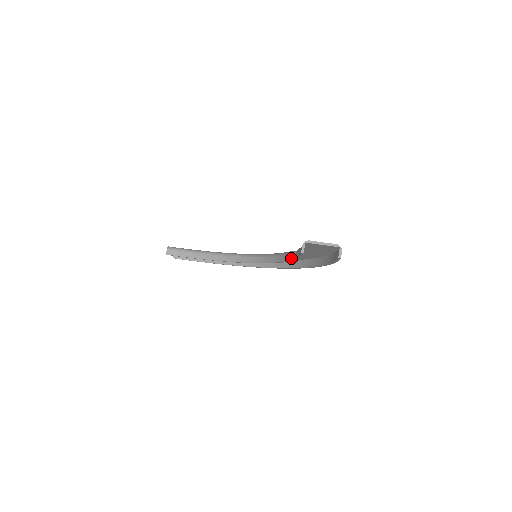
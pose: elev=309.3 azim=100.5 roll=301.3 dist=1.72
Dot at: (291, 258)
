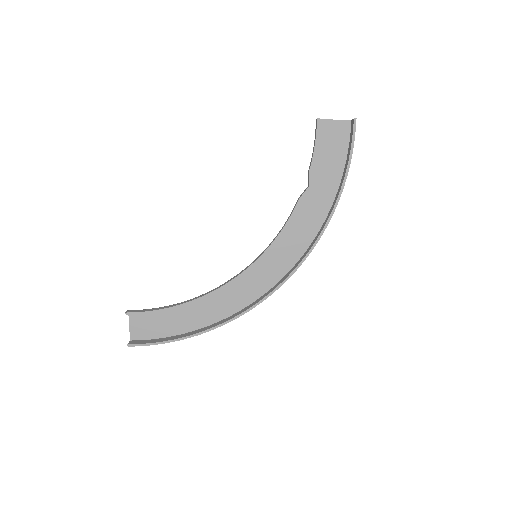
Dot at: (303, 192)
